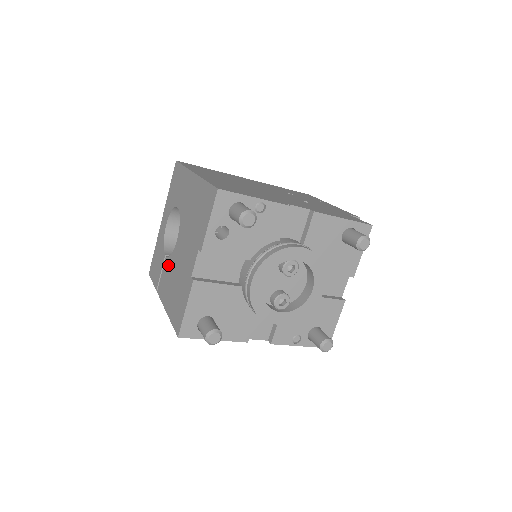
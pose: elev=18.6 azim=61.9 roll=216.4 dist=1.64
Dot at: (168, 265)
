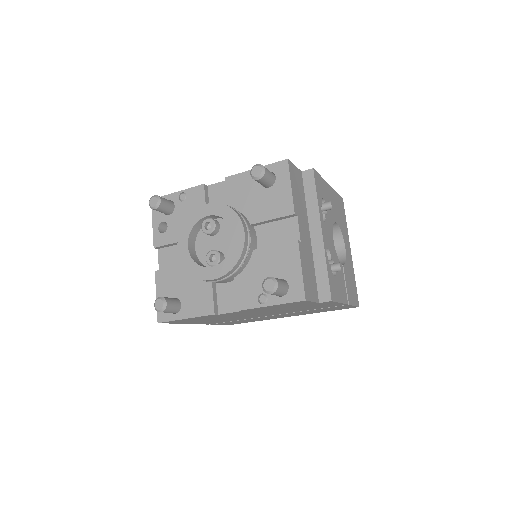
Dot at: occluded
